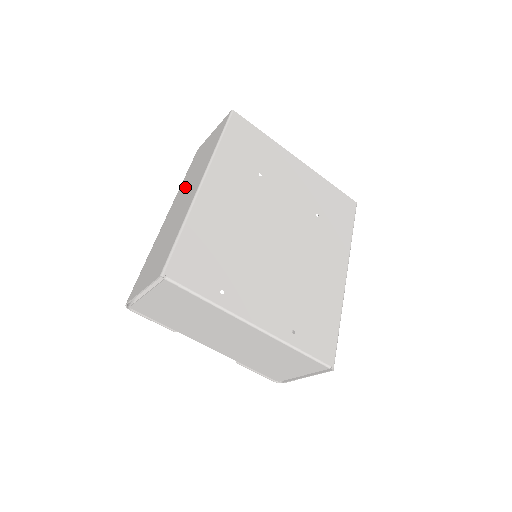
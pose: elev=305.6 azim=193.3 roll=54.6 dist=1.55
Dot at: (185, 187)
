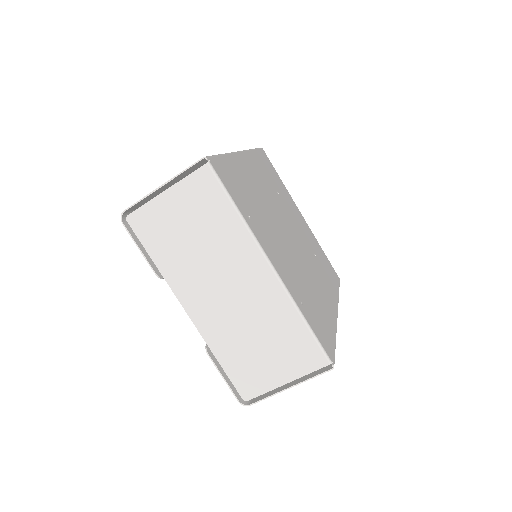
Dot at: occluded
